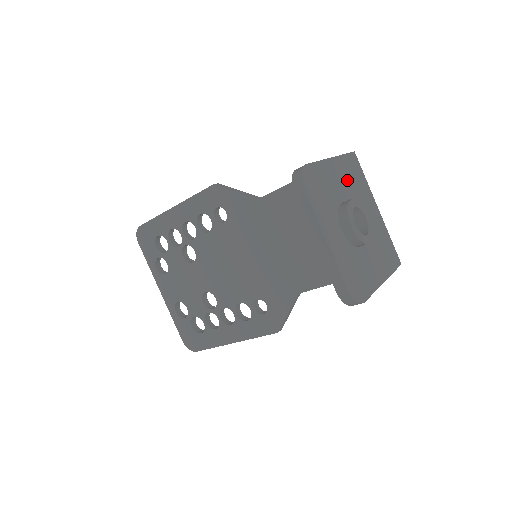
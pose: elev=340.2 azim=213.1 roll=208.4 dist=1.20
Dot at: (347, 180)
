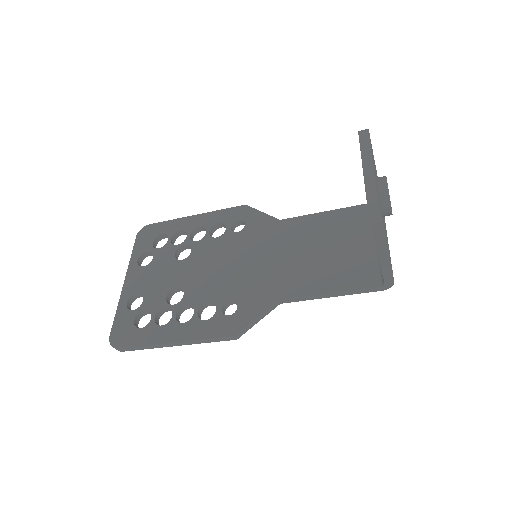
Dot at: occluded
